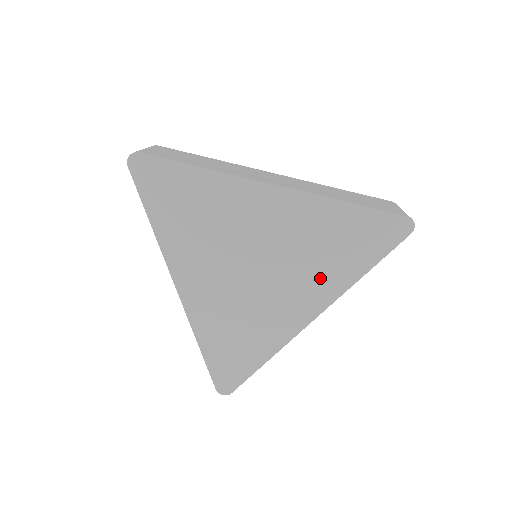
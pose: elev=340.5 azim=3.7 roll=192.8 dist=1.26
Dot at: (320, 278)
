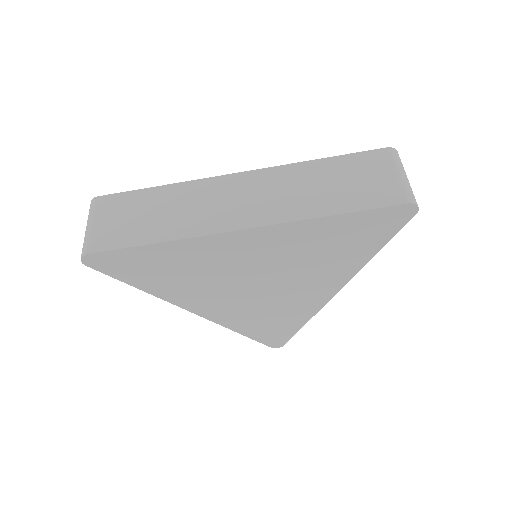
Dot at: (329, 271)
